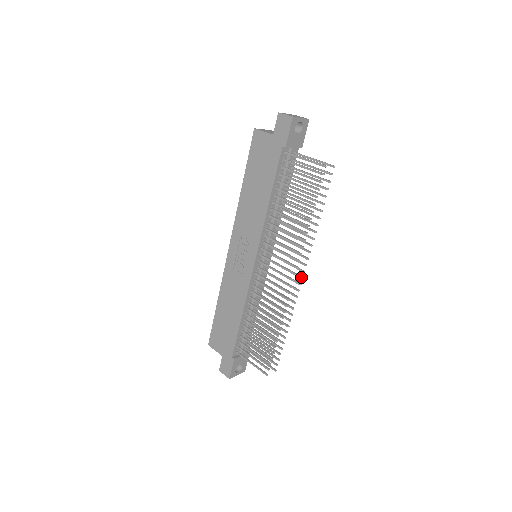
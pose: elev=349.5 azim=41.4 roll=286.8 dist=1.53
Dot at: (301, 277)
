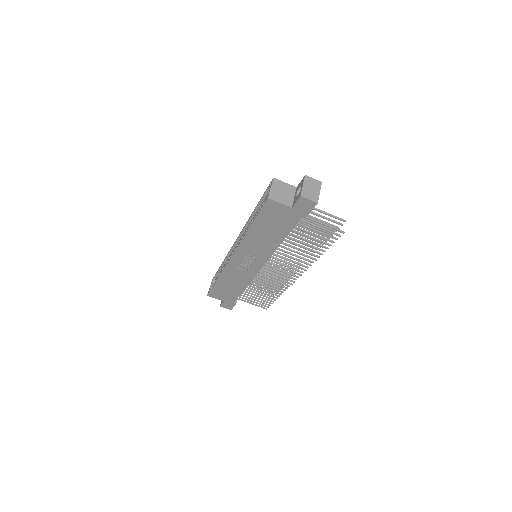
Dot at: occluded
